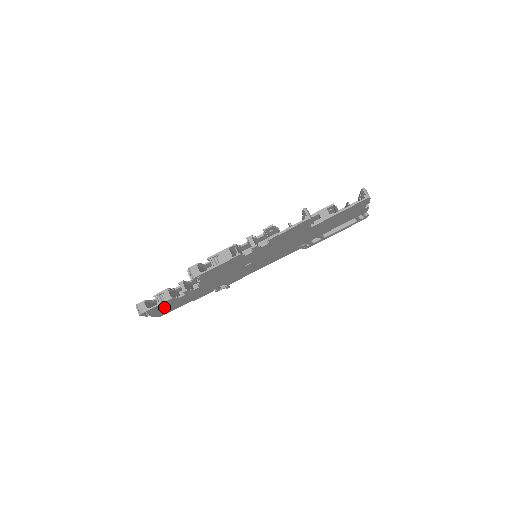
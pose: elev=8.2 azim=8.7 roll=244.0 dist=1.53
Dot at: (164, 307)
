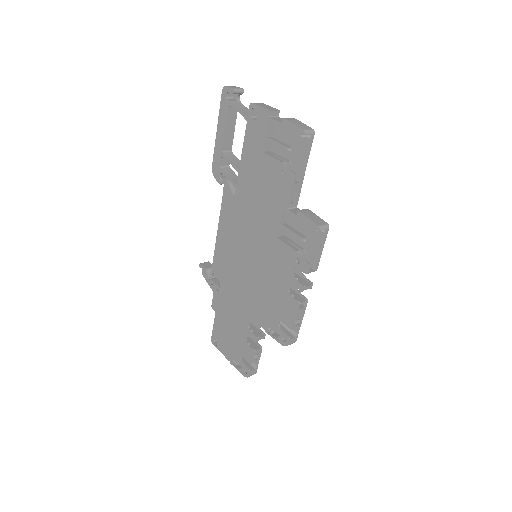
Dot at: occluded
